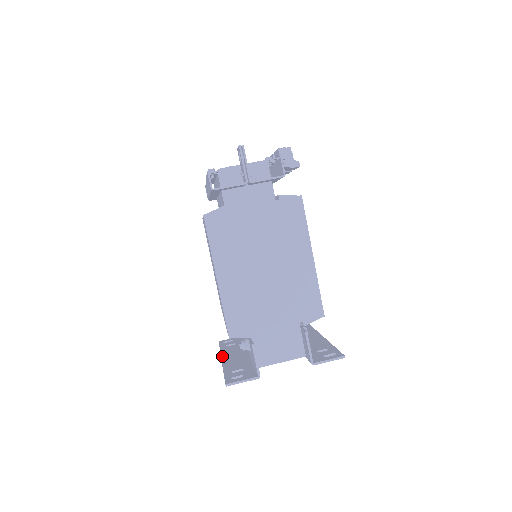
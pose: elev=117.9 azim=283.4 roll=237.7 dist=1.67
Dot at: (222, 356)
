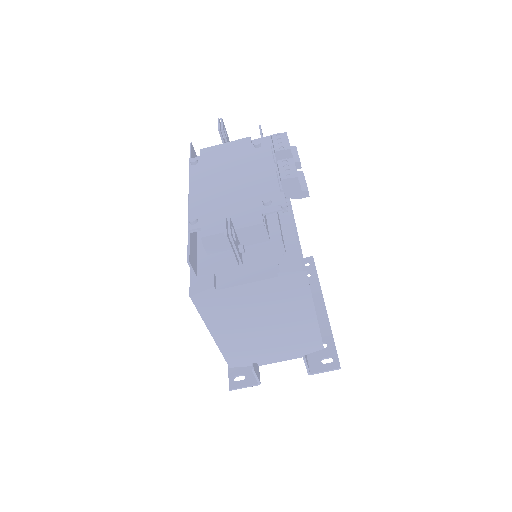
Dot at: occluded
